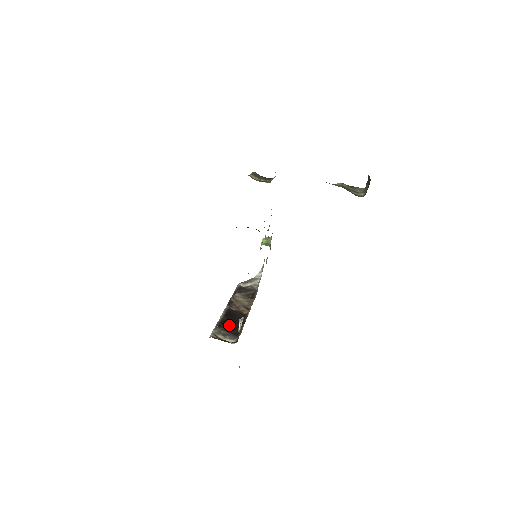
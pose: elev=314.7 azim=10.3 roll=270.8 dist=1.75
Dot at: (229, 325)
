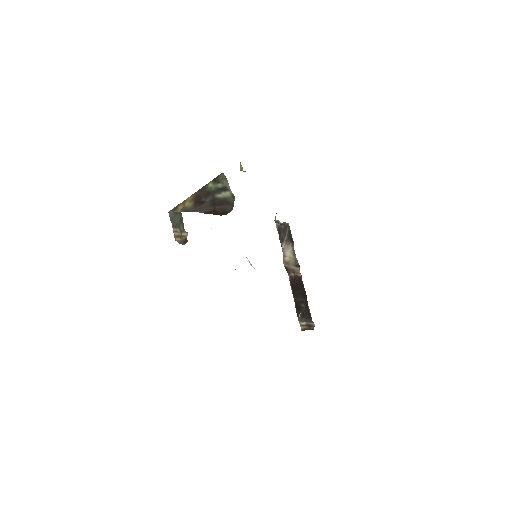
Dot at: (301, 309)
